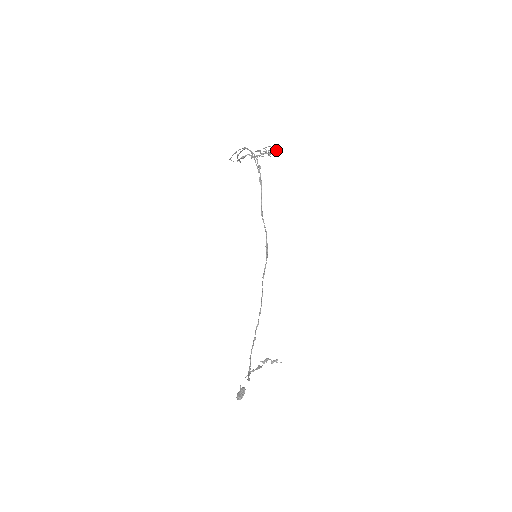
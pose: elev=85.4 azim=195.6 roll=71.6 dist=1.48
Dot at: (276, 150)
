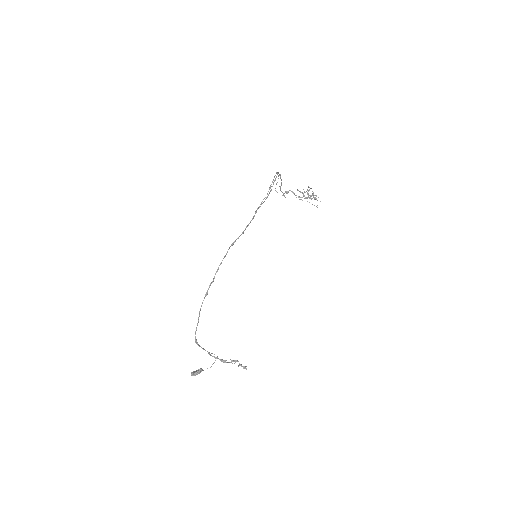
Dot at: occluded
